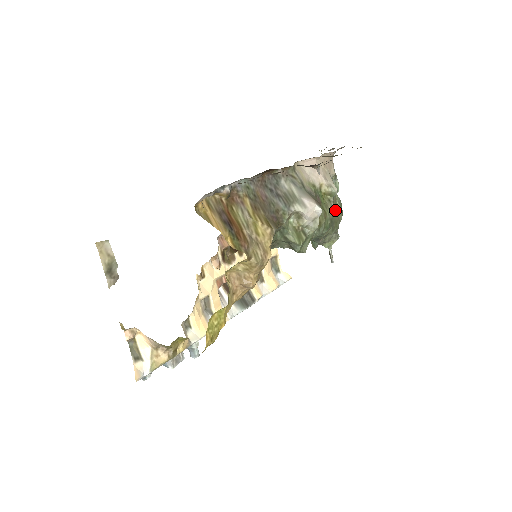
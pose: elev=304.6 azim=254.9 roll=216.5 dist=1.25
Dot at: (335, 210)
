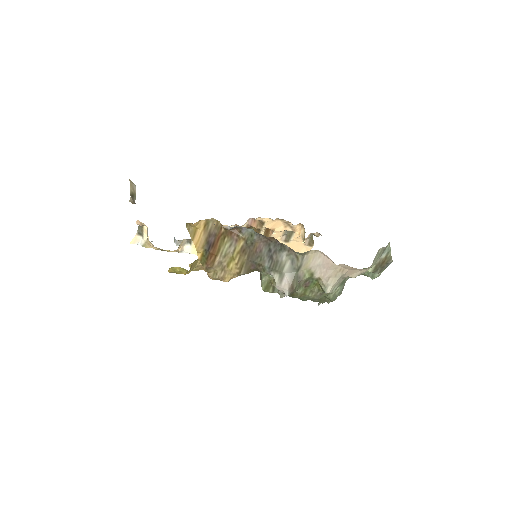
Dot at: (318, 298)
